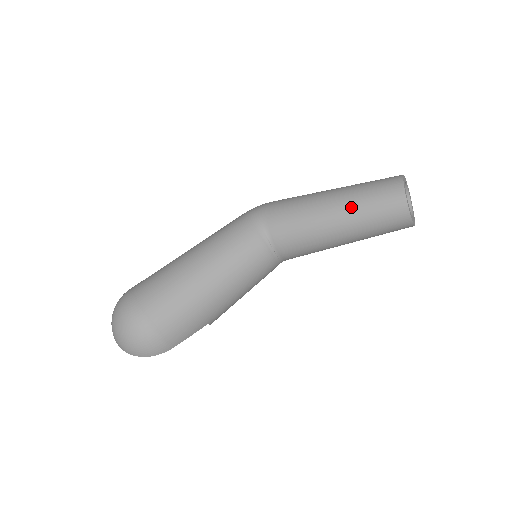
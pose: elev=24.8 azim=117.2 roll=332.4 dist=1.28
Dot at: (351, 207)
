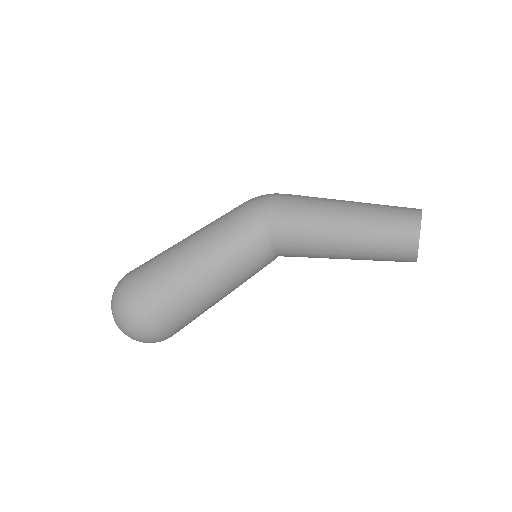
Dot at: (362, 242)
